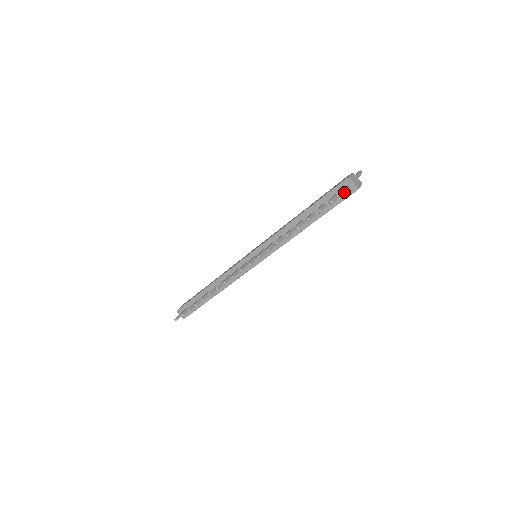
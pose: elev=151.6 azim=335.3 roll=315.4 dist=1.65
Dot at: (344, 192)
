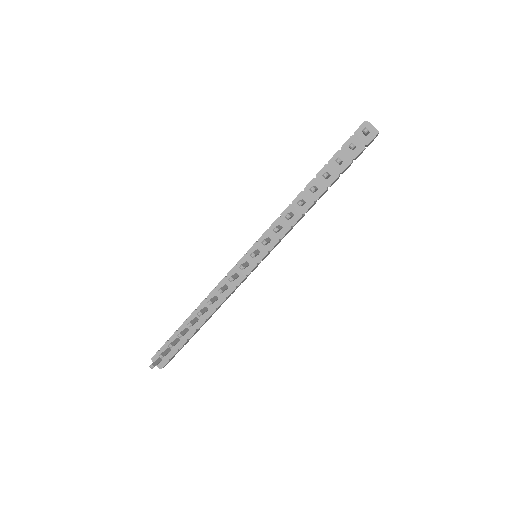
Dot at: (367, 129)
